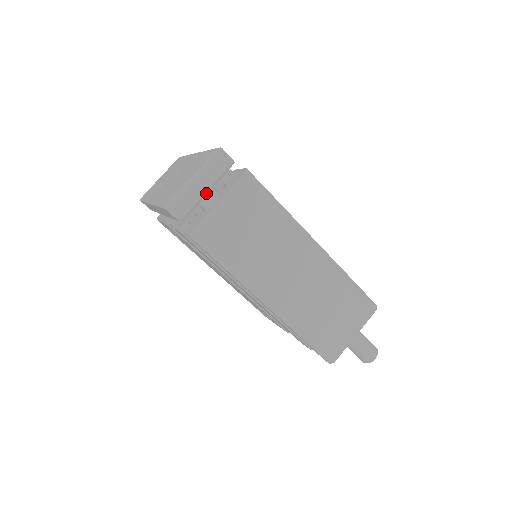
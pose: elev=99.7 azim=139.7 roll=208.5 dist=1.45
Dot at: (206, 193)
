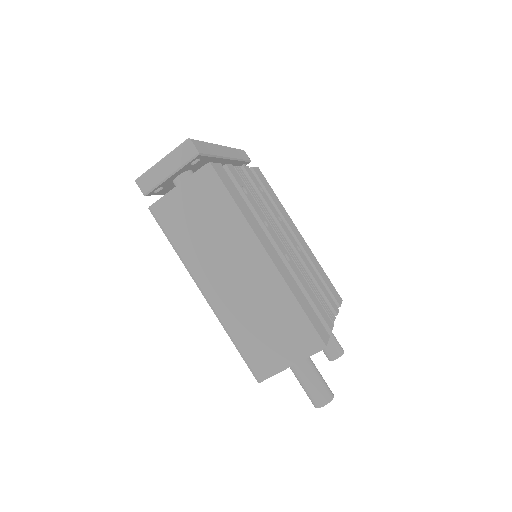
Dot at: (169, 176)
